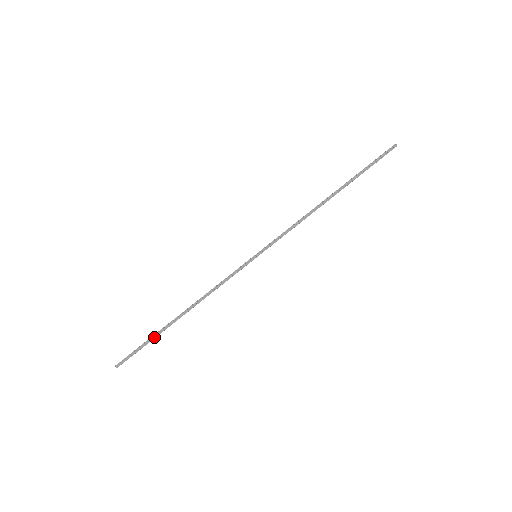
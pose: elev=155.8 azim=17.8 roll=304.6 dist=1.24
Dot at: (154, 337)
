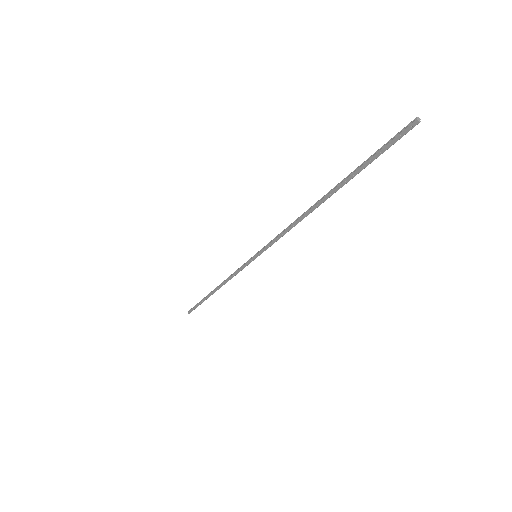
Dot at: (202, 301)
